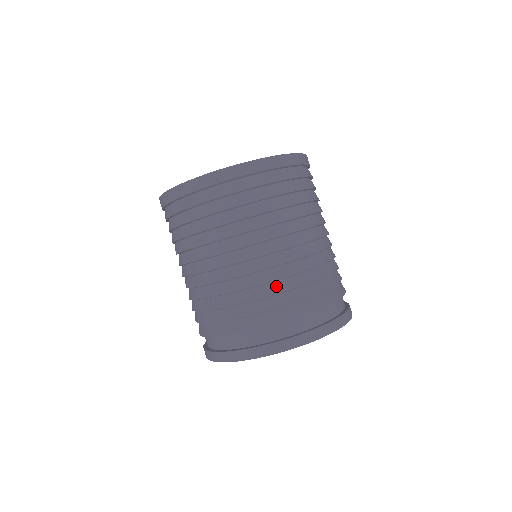
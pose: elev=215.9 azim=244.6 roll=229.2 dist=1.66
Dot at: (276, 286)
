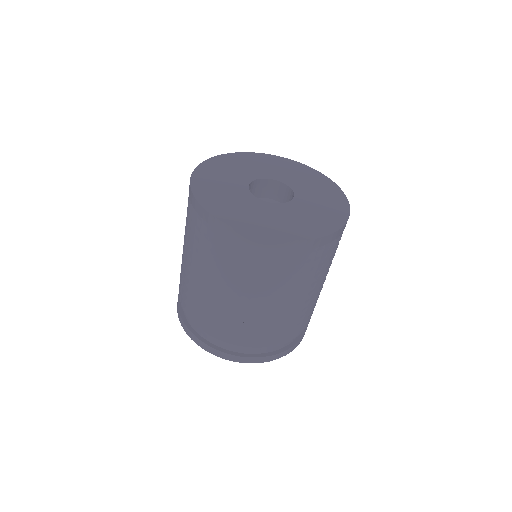
Dot at: (306, 314)
